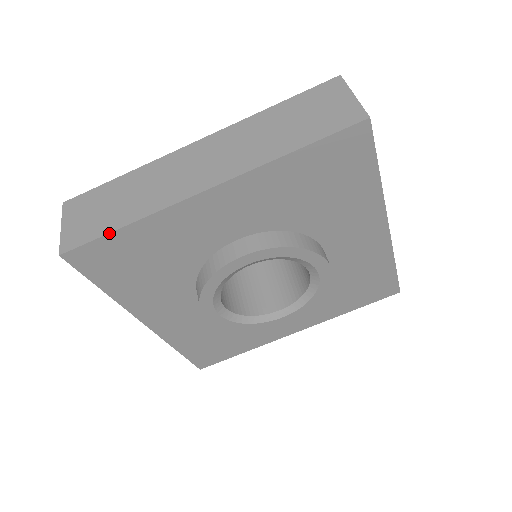
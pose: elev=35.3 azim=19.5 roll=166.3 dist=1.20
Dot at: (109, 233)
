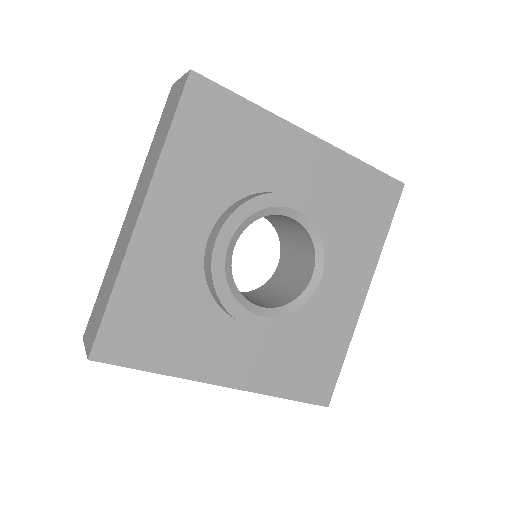
Dot at: (106, 308)
